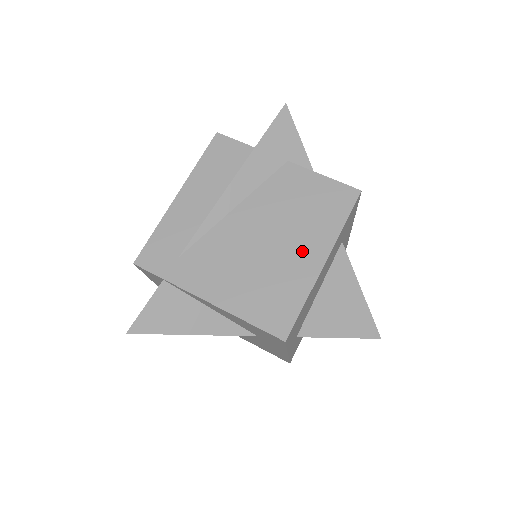
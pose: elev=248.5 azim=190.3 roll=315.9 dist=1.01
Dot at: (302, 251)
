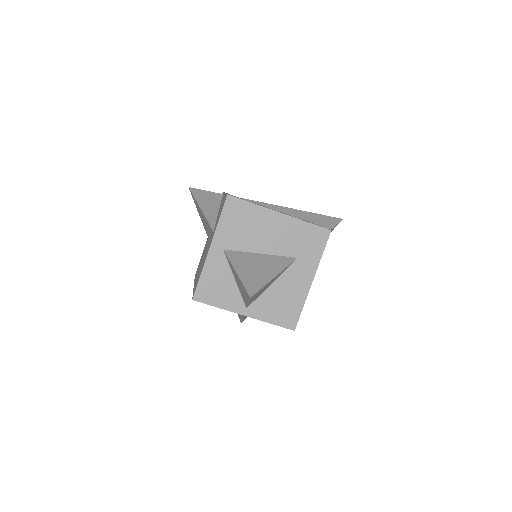
Dot at: occluded
